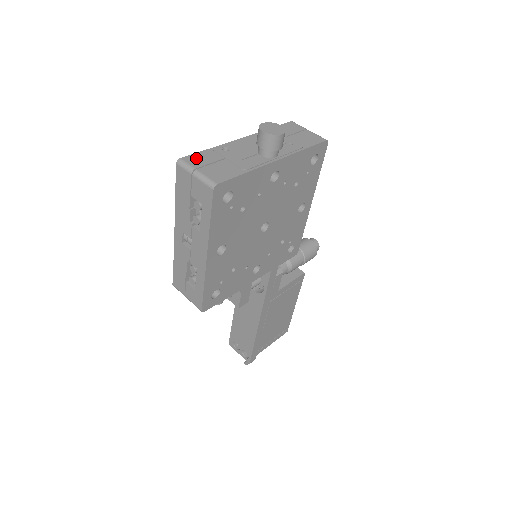
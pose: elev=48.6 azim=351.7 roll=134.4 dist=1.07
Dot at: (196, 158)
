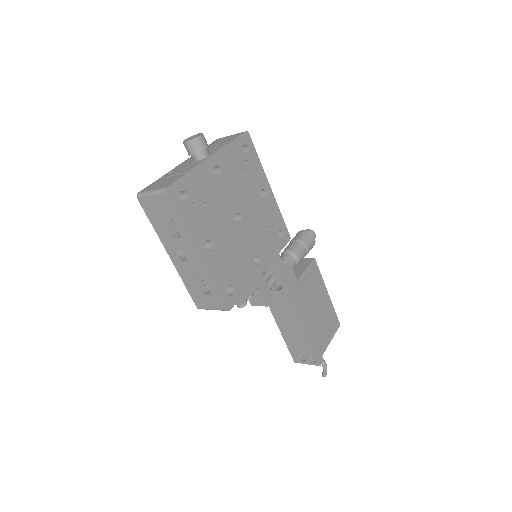
Dot at: (149, 187)
